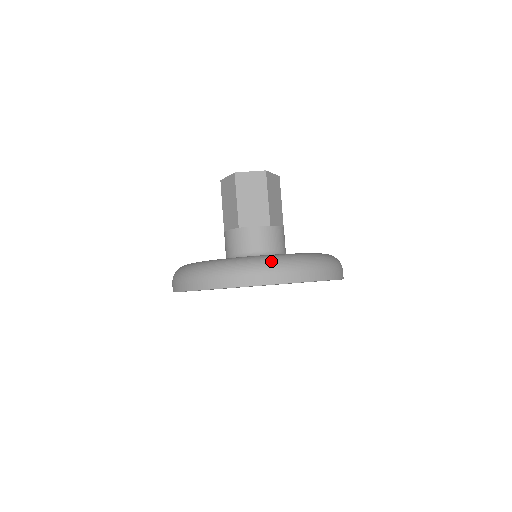
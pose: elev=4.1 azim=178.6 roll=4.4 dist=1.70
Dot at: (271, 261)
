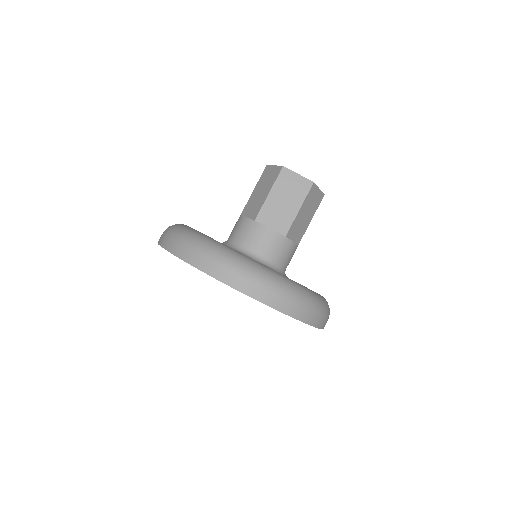
Dot at: (180, 230)
